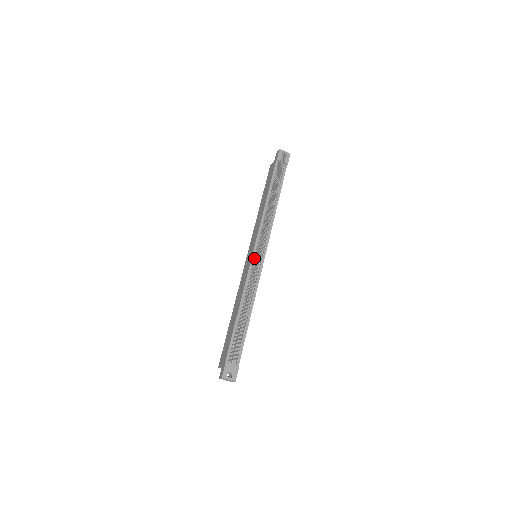
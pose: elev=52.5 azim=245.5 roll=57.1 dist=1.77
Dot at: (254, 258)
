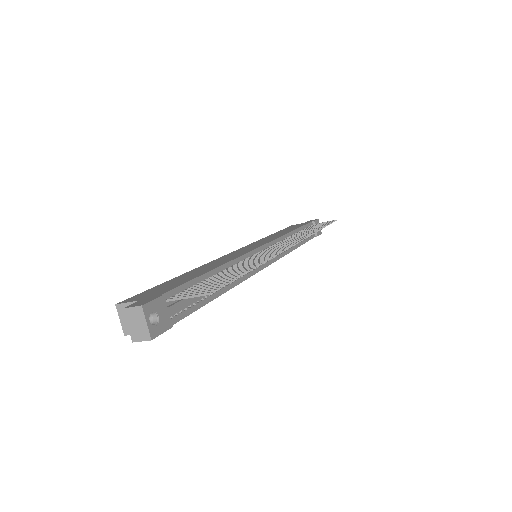
Dot at: (262, 250)
